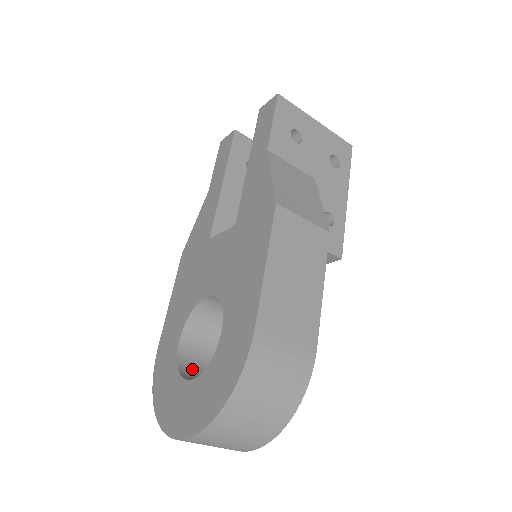
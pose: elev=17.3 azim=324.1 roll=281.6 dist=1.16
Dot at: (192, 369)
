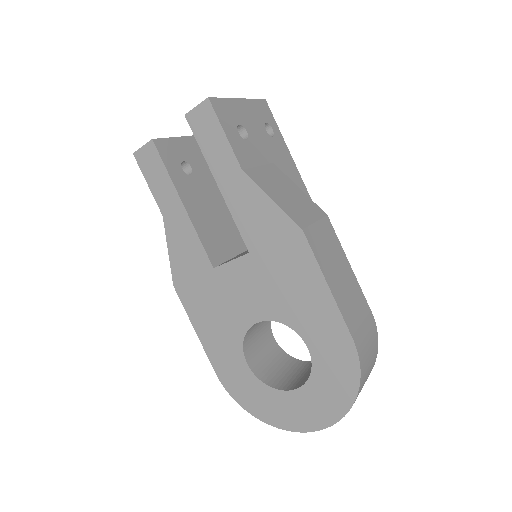
Dot at: (270, 375)
